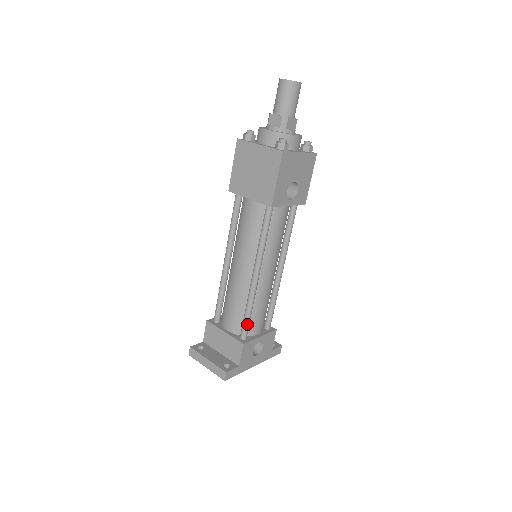
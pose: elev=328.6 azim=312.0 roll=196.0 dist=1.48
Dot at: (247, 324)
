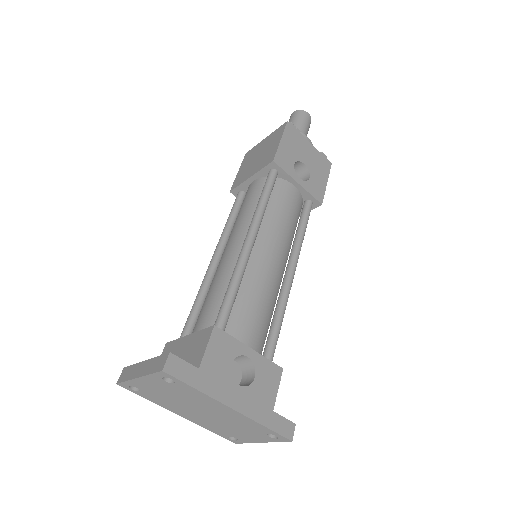
Dot at: (227, 305)
